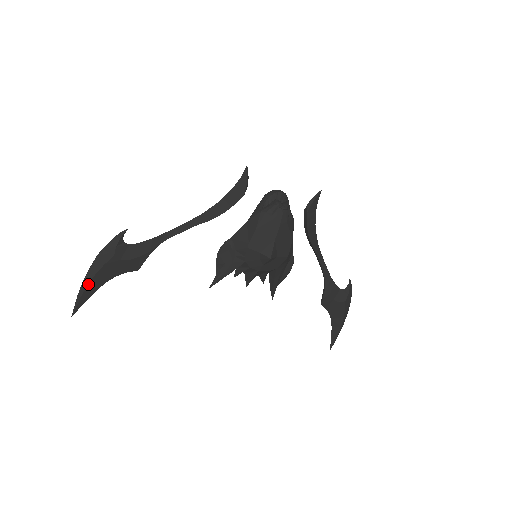
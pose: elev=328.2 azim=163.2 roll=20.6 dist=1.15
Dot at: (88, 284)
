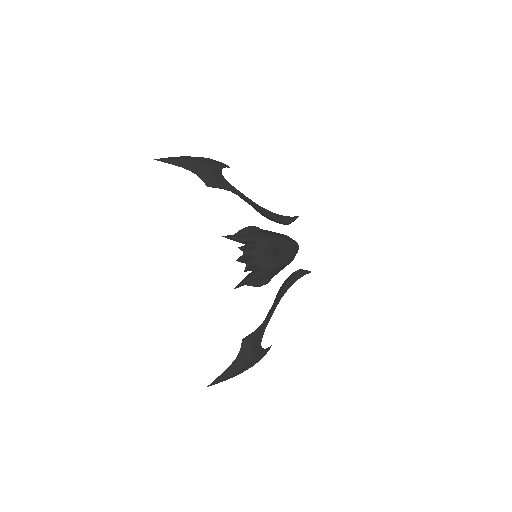
Dot at: (185, 159)
